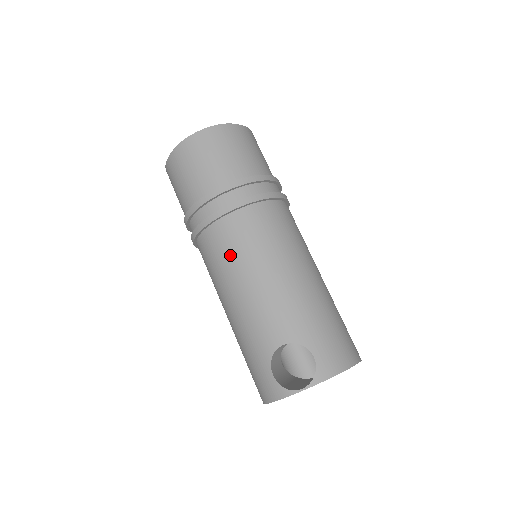
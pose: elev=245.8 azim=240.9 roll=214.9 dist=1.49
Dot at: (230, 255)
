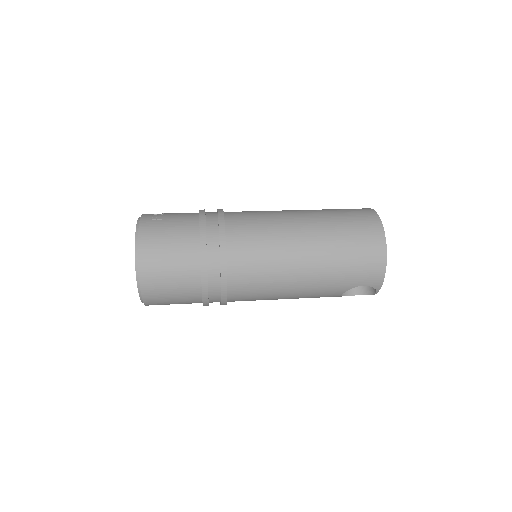
Dot at: occluded
